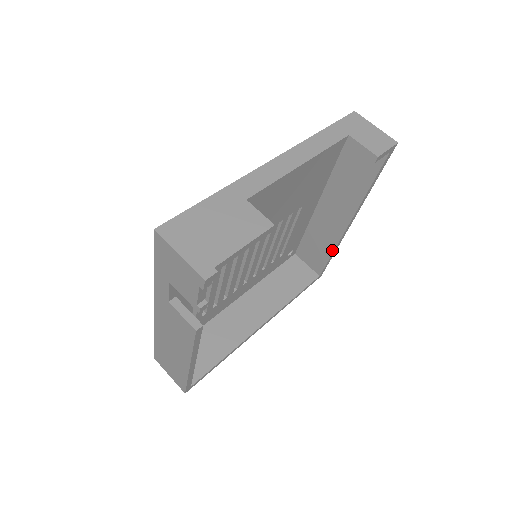
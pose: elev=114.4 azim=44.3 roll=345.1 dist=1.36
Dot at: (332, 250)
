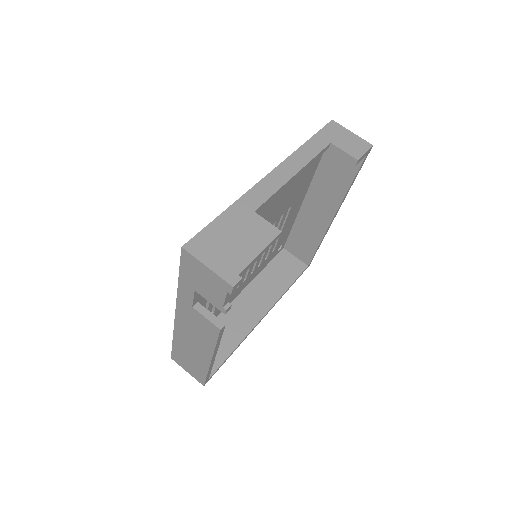
Dot at: (319, 242)
